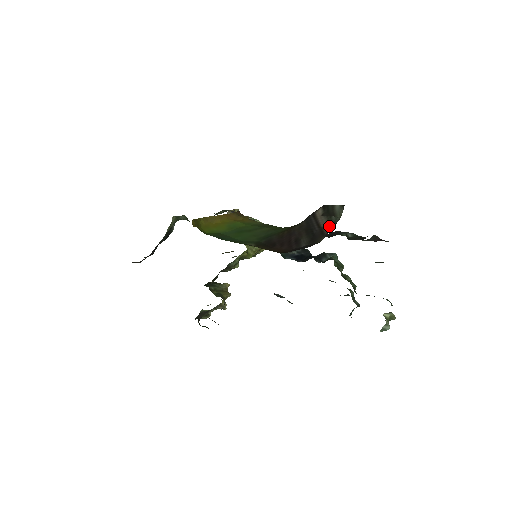
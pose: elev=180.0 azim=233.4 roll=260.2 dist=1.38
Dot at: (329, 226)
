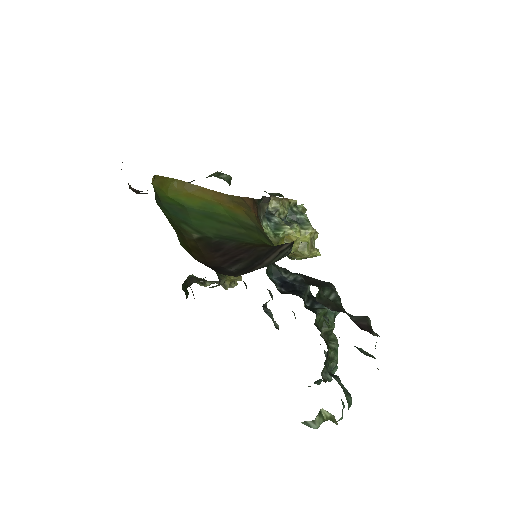
Dot at: (262, 266)
